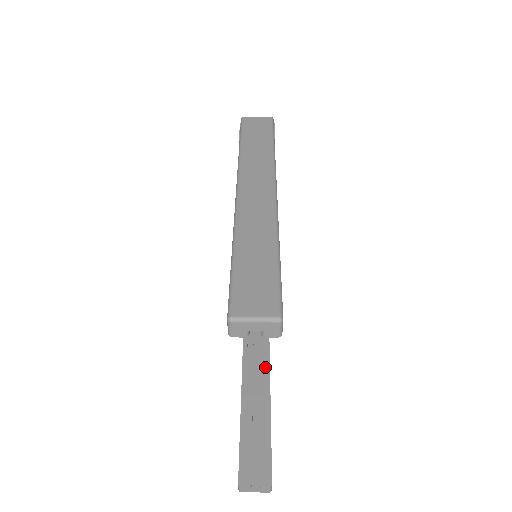
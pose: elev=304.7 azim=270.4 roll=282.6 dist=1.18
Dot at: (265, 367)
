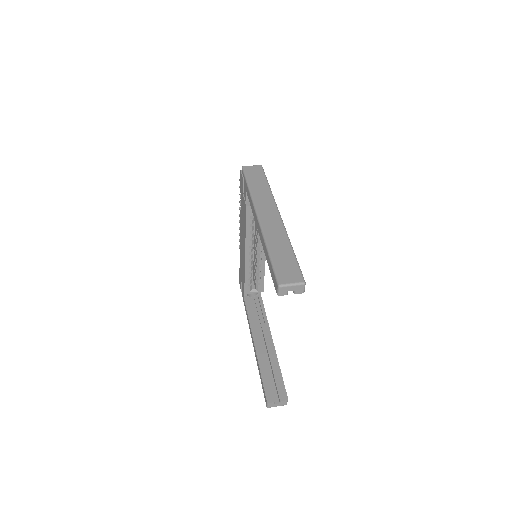
Dot at: (267, 331)
